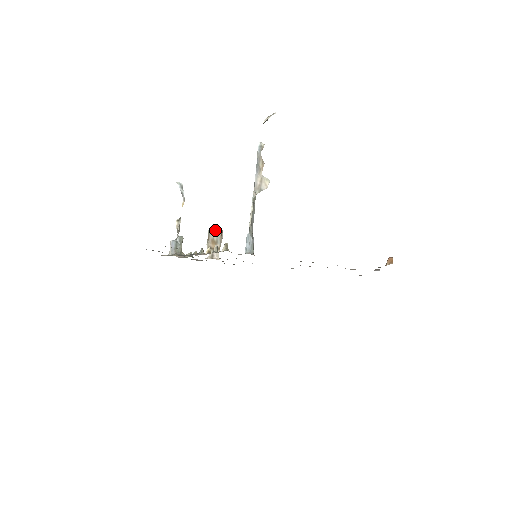
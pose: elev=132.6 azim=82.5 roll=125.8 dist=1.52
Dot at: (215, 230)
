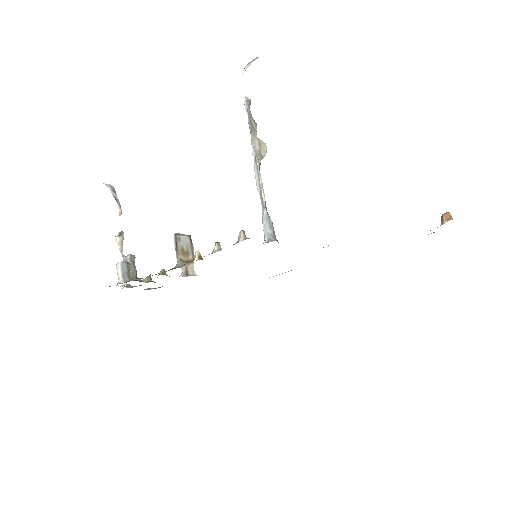
Dot at: (182, 236)
